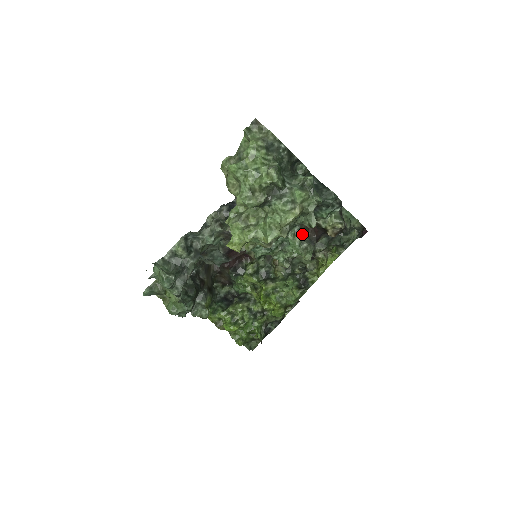
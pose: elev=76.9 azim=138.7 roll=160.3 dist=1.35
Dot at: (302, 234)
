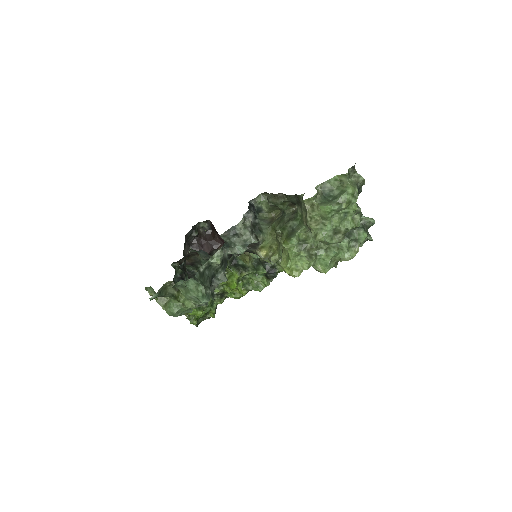
Dot at: occluded
